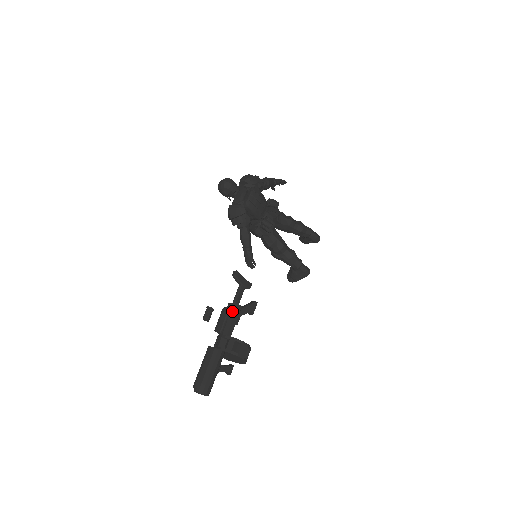
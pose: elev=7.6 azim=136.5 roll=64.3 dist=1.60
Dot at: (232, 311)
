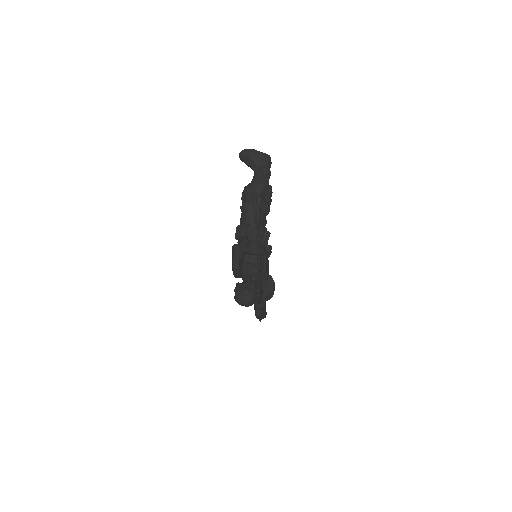
Dot at: occluded
